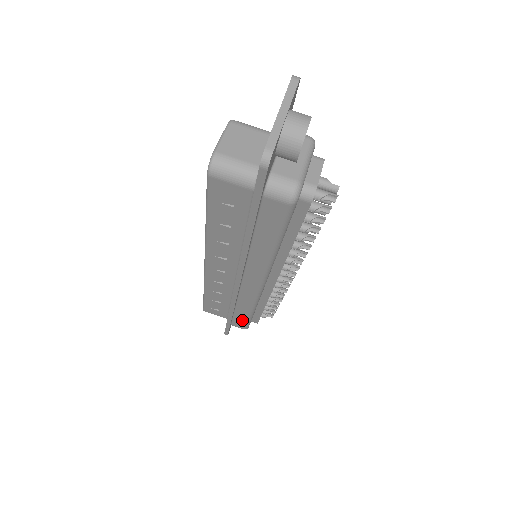
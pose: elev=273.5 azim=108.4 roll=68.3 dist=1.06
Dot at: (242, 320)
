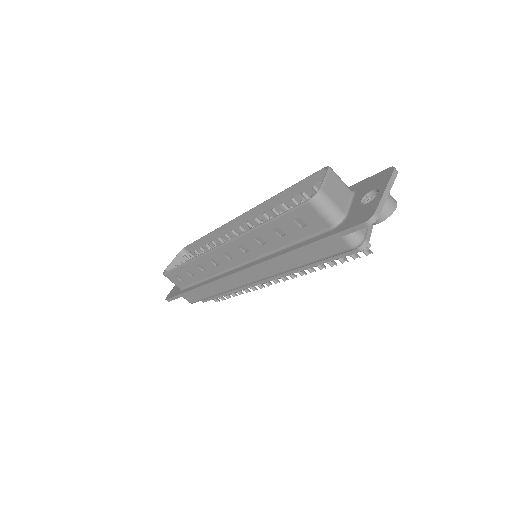
Dot at: (199, 296)
